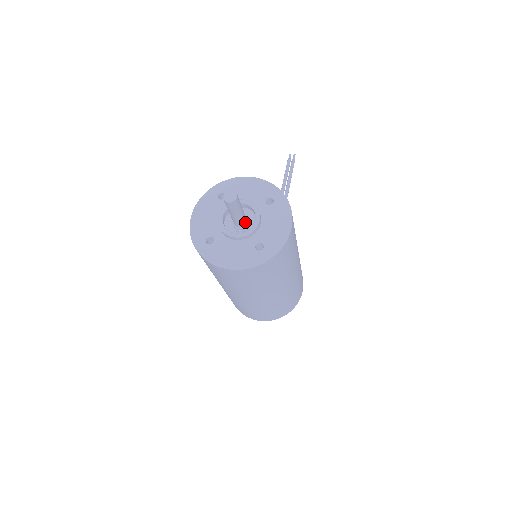
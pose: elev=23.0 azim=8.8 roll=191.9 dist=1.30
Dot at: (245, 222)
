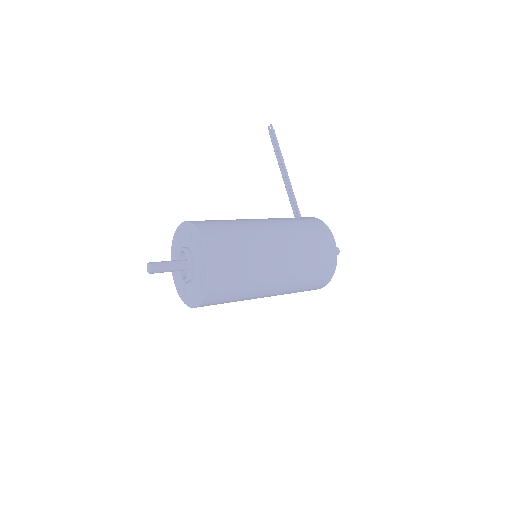
Dot at: occluded
